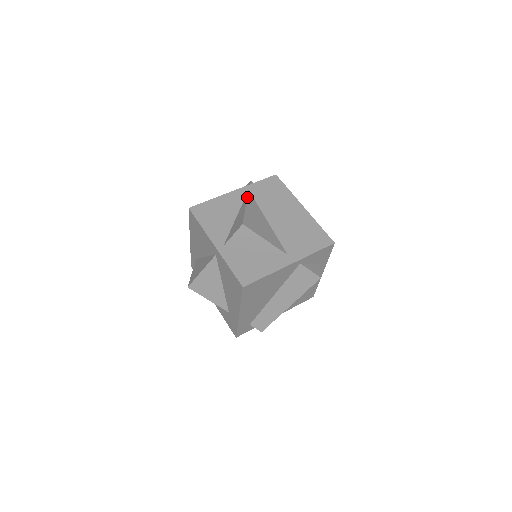
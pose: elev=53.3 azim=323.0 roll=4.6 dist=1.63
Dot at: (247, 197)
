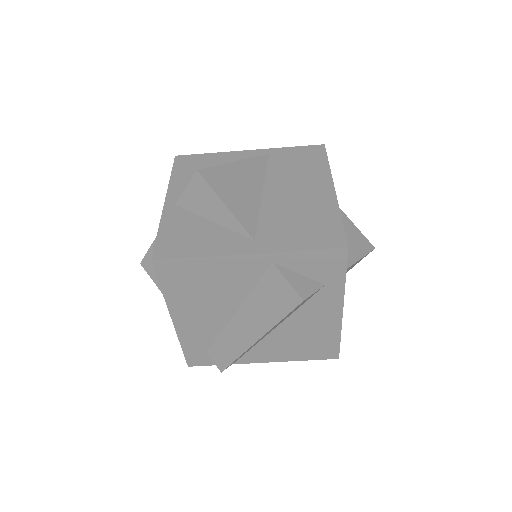
Dot at: occluded
